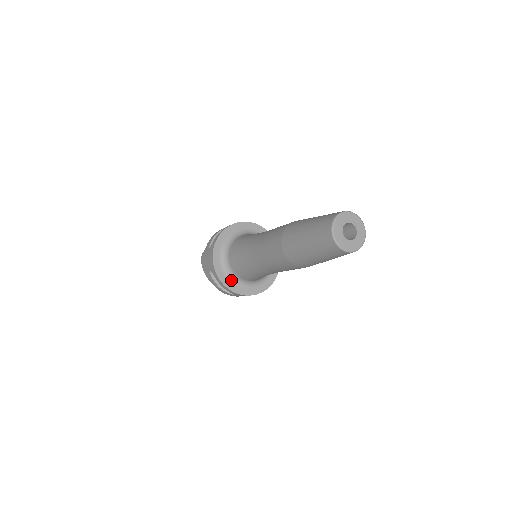
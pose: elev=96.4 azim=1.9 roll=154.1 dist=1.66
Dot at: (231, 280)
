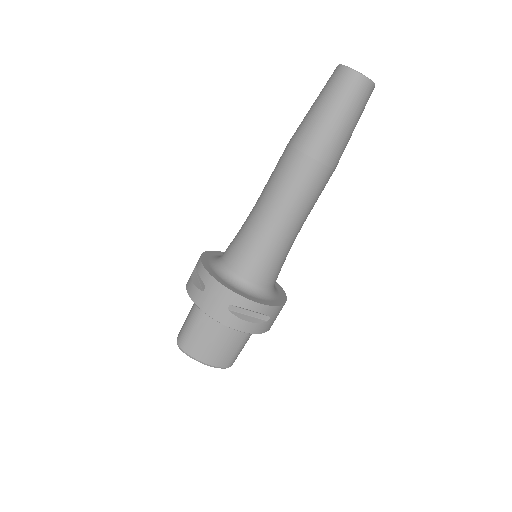
Dot at: (258, 297)
